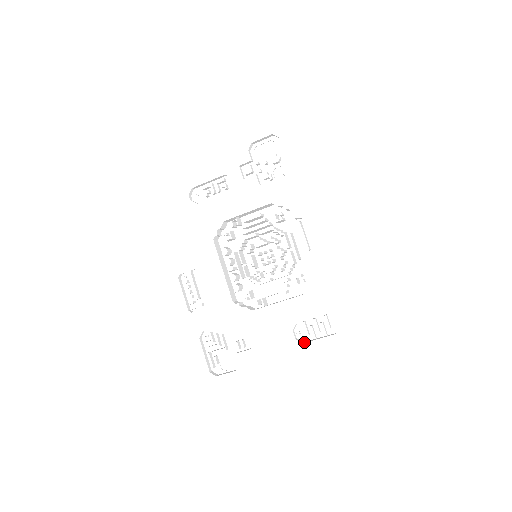
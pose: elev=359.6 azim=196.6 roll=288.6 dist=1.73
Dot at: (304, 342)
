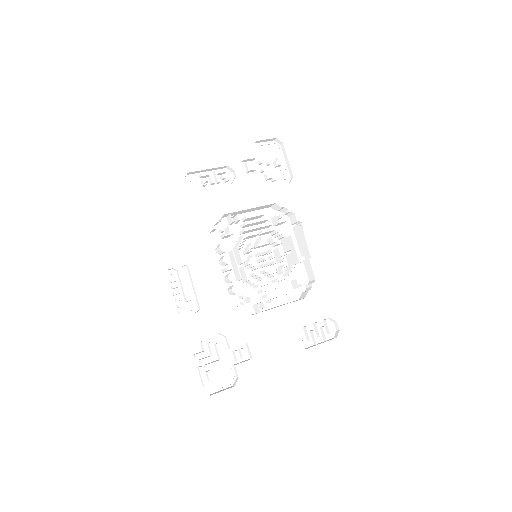
Dot at: (307, 348)
